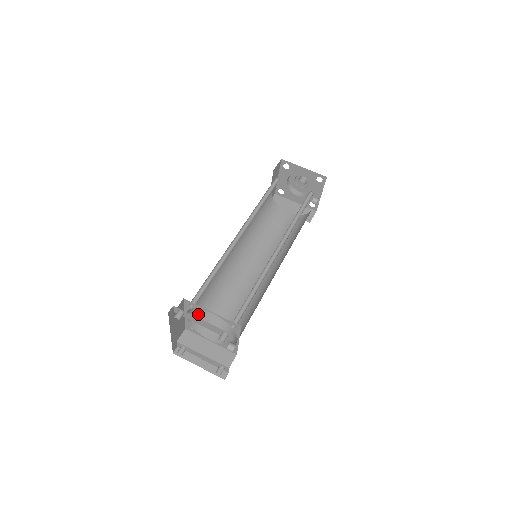
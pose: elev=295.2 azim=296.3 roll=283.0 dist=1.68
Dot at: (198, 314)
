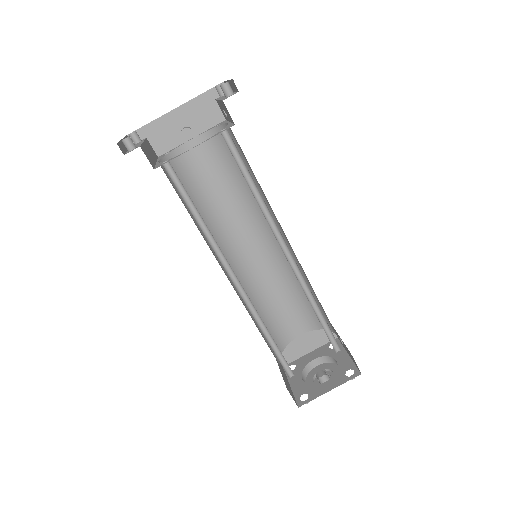
Dot at: (183, 167)
